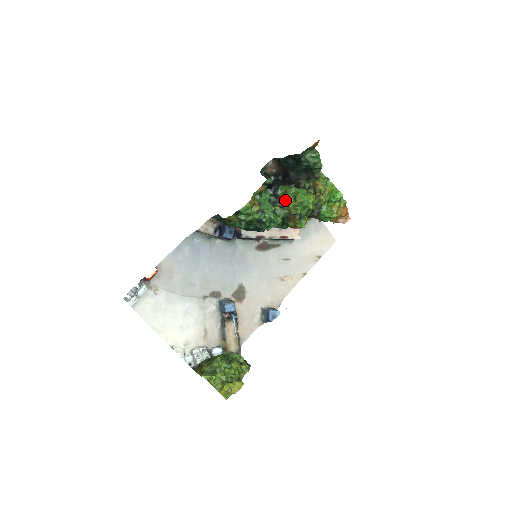
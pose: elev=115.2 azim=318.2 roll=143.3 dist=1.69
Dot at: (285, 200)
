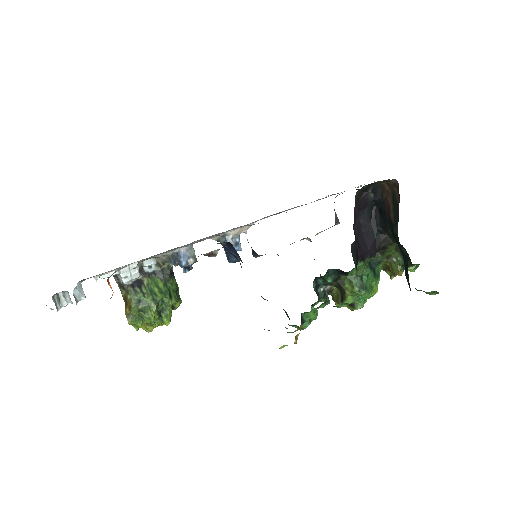
Dot at: (341, 291)
